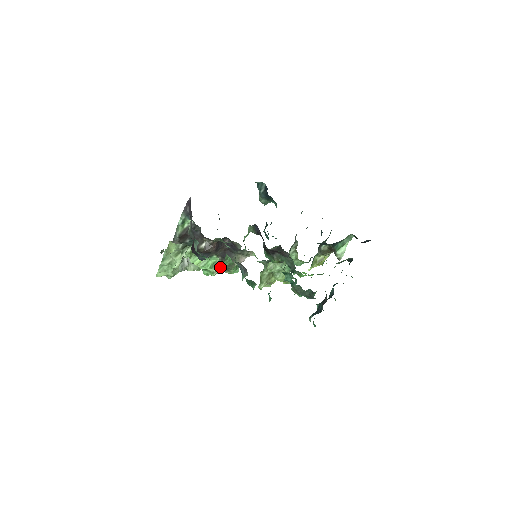
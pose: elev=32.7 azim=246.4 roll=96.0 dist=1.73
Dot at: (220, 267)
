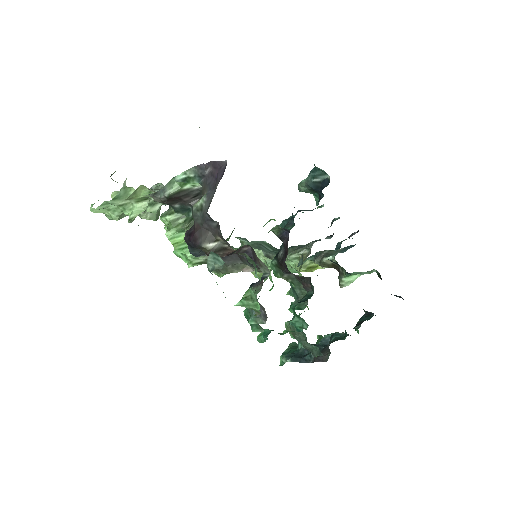
Dot at: occluded
